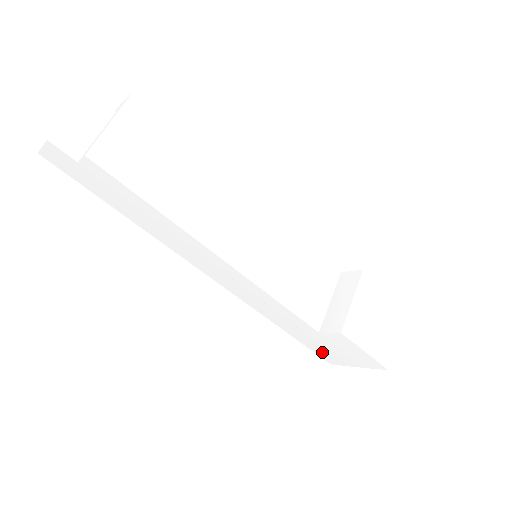
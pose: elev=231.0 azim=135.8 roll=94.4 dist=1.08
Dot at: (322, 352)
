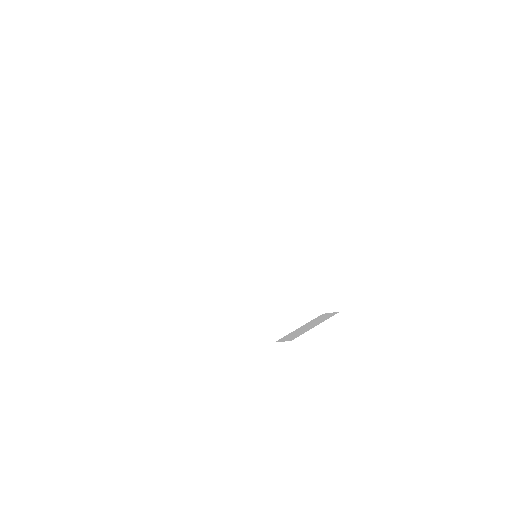
Dot at: (273, 383)
